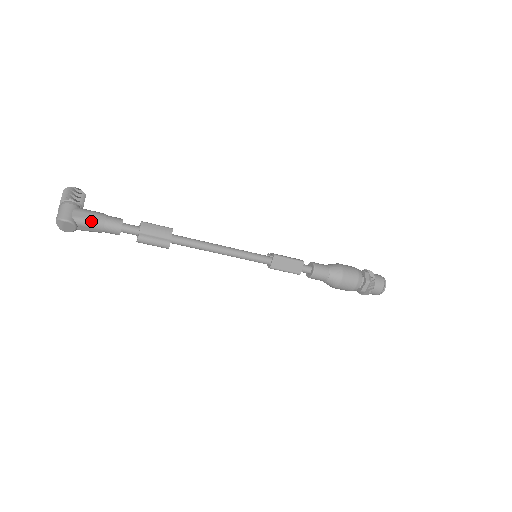
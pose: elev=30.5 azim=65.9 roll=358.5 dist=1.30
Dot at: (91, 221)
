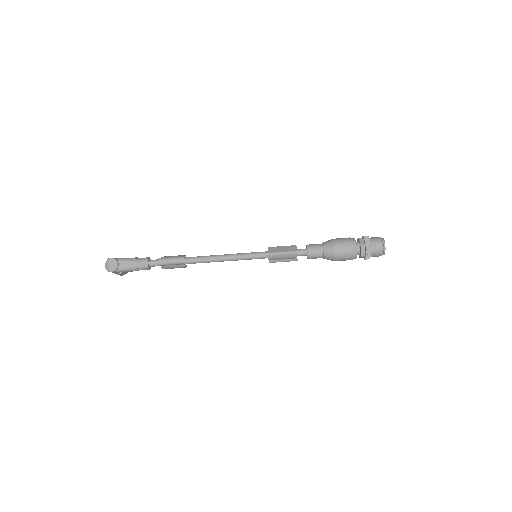
Dot at: (127, 258)
